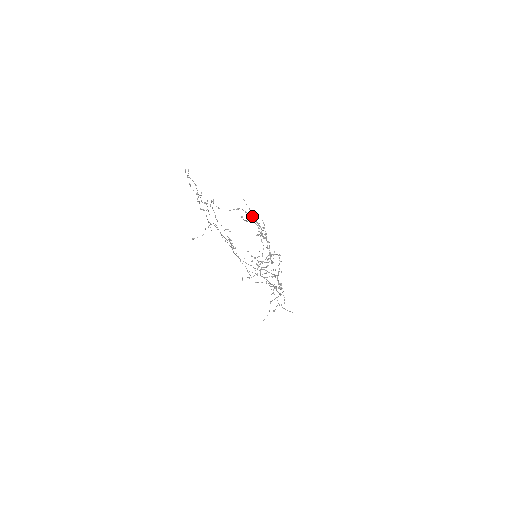
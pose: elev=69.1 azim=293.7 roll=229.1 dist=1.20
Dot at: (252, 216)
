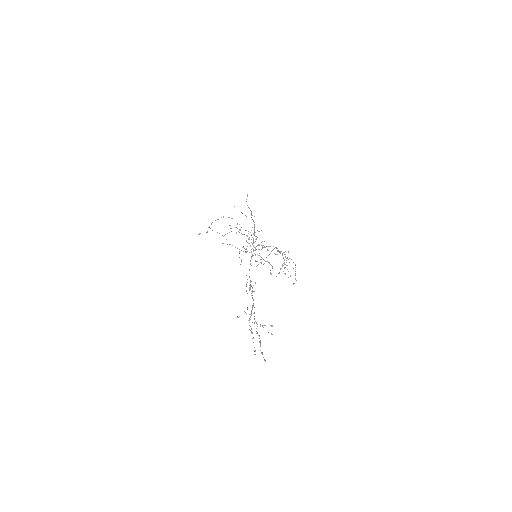
Dot at: occluded
